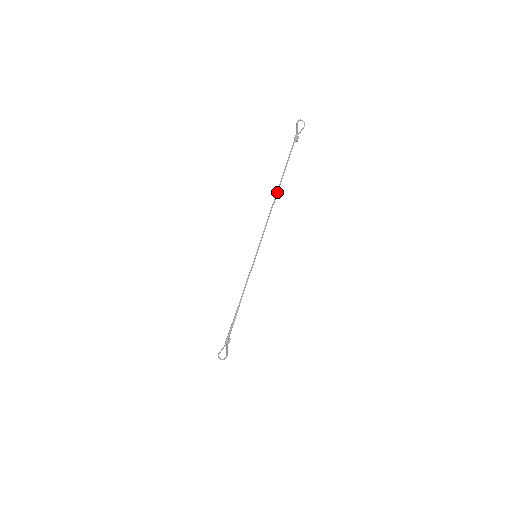
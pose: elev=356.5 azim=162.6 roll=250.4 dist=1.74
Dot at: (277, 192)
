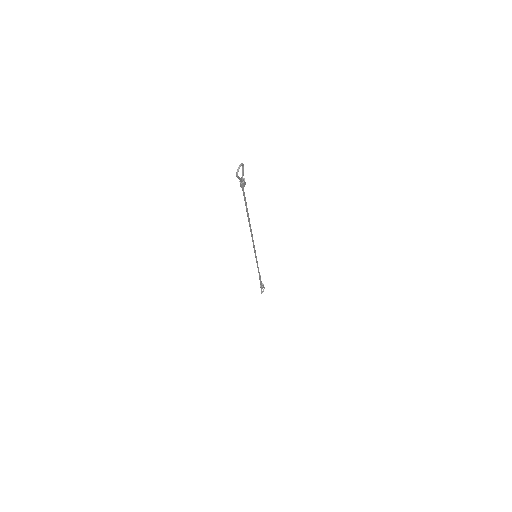
Dot at: (250, 224)
